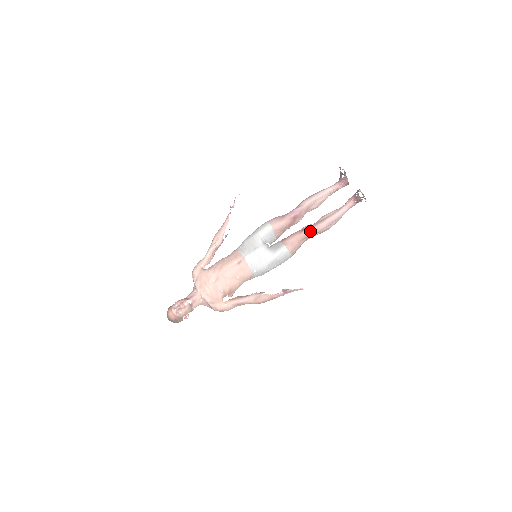
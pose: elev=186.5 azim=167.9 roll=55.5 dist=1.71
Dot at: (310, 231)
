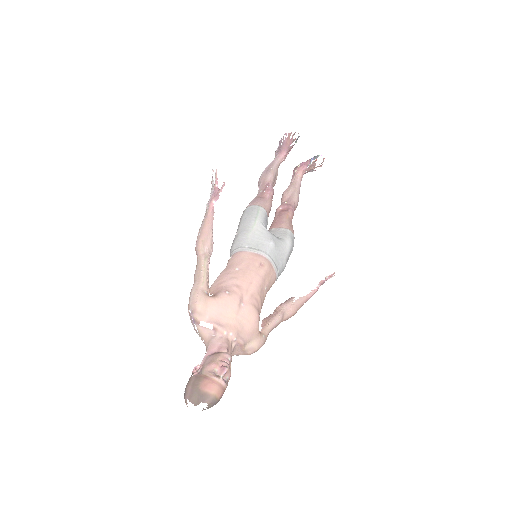
Dot at: (294, 209)
